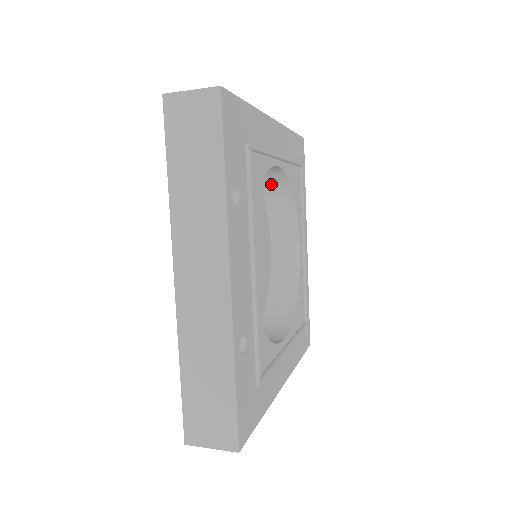
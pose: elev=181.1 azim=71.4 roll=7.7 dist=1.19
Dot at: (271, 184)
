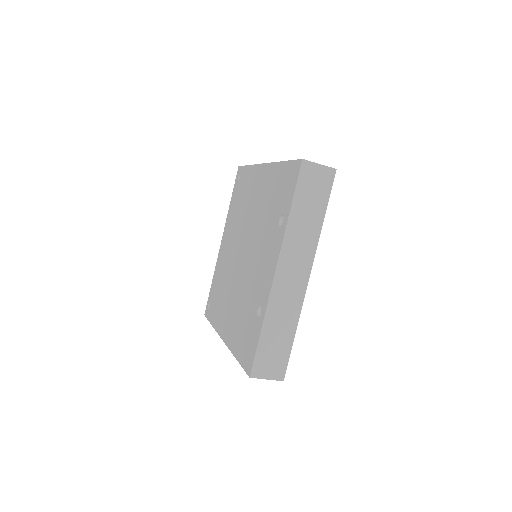
Dot at: occluded
